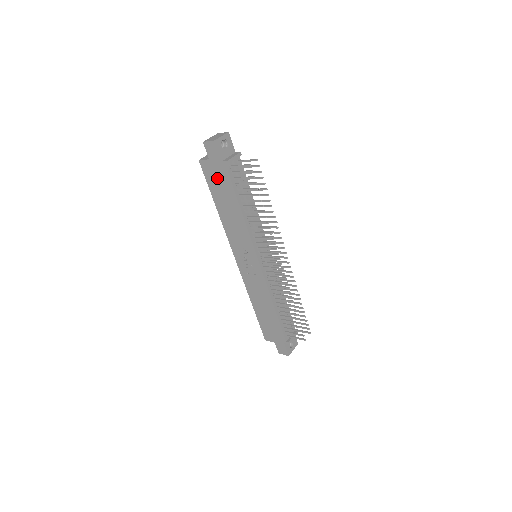
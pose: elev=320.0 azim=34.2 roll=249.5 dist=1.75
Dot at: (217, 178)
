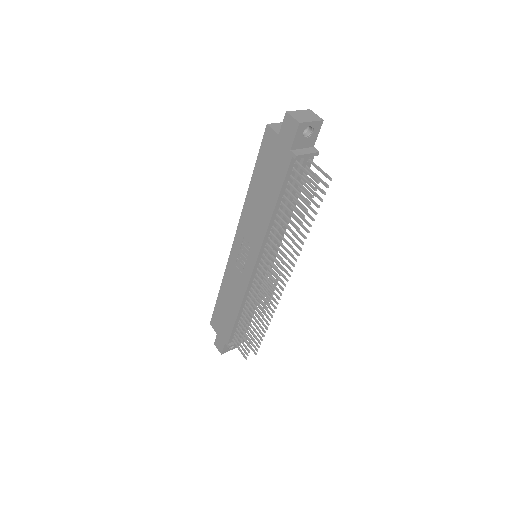
Dot at: (273, 160)
